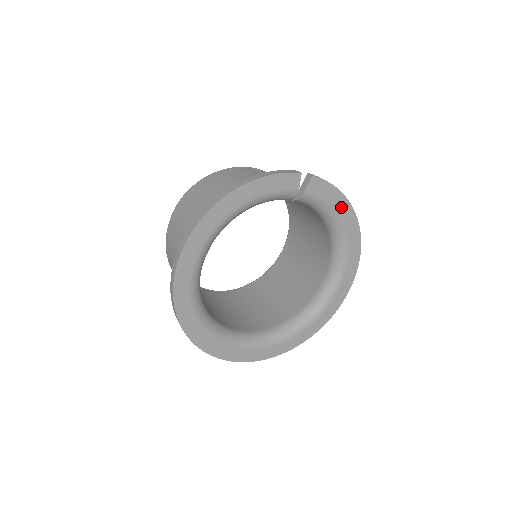
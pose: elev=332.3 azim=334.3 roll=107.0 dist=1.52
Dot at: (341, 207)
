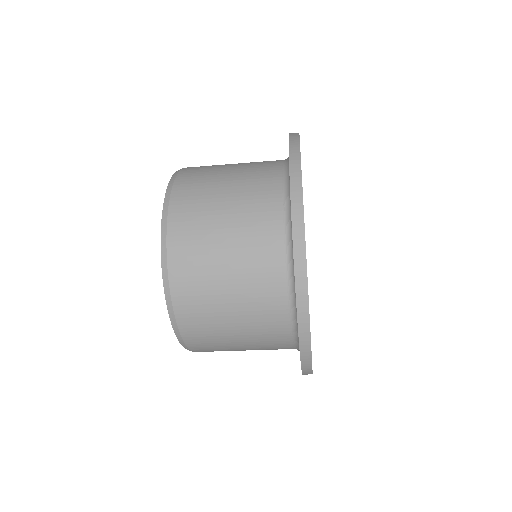
Dot at: occluded
